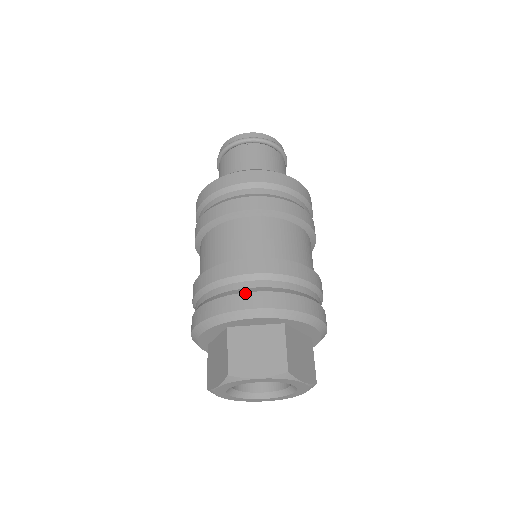
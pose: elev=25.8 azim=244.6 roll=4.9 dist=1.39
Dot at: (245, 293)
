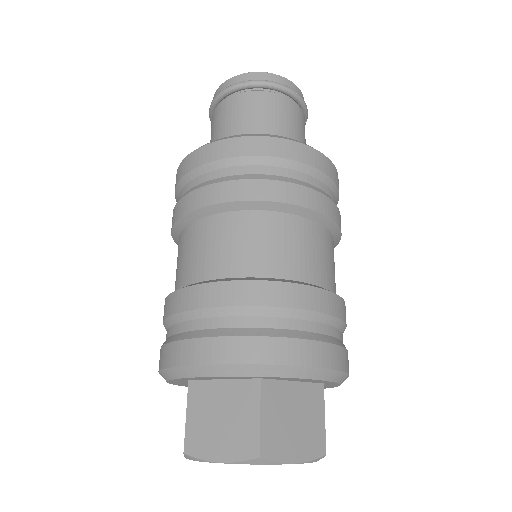
Dot at: (197, 339)
